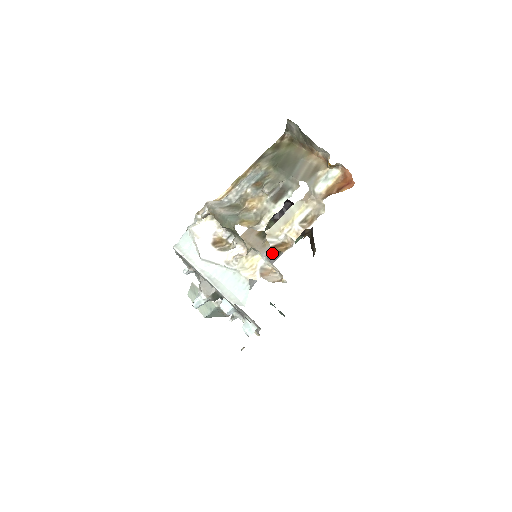
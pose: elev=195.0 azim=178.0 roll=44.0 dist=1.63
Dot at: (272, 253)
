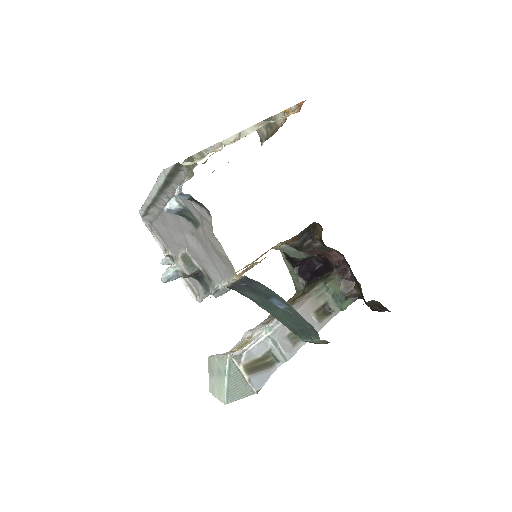
Dot at: (307, 306)
